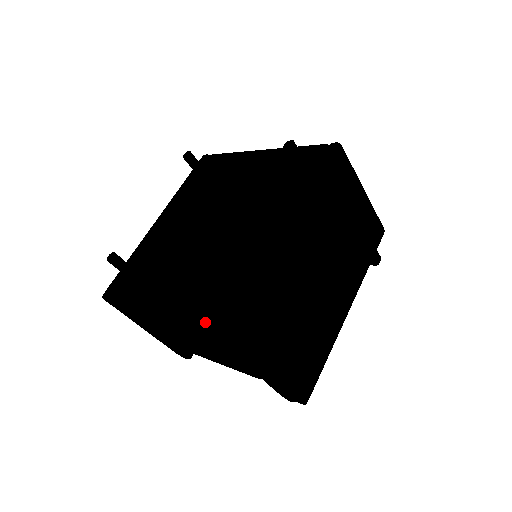
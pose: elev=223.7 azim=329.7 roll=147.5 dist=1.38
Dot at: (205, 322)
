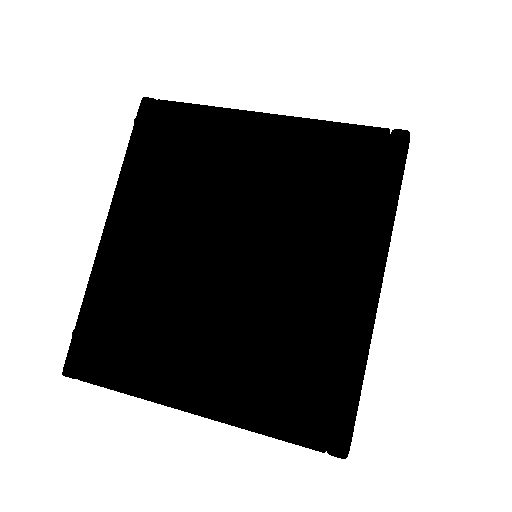
Dot at: (295, 435)
